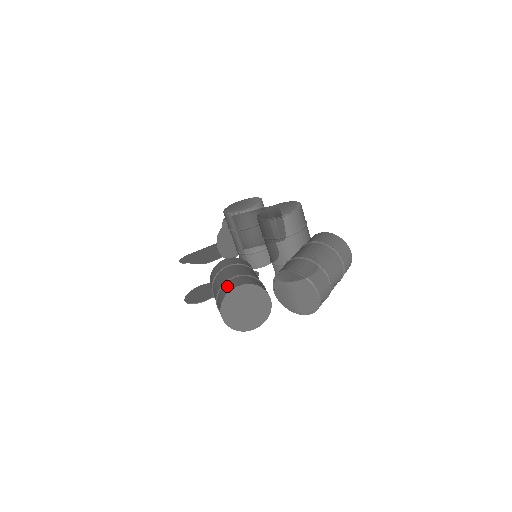
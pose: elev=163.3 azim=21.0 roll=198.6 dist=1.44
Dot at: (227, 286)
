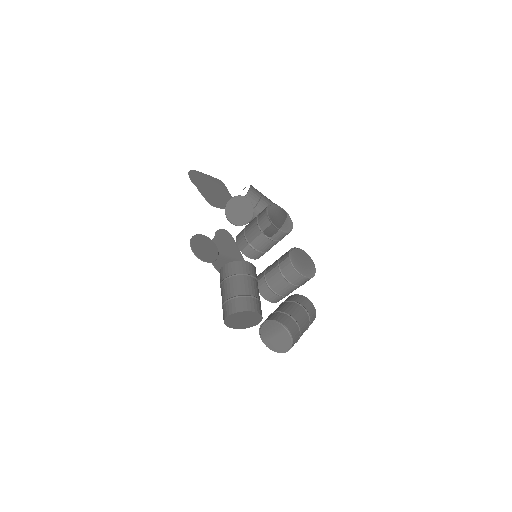
Dot at: (247, 303)
